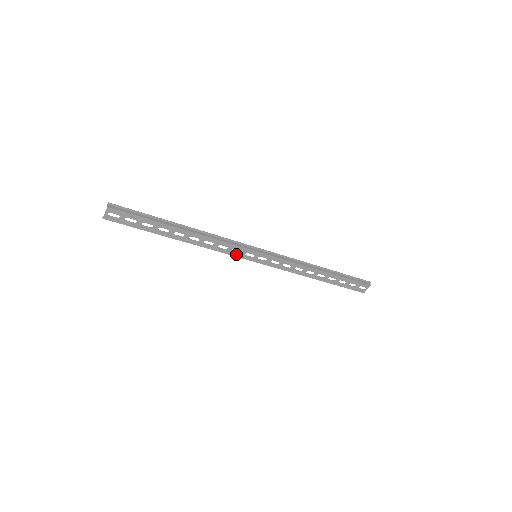
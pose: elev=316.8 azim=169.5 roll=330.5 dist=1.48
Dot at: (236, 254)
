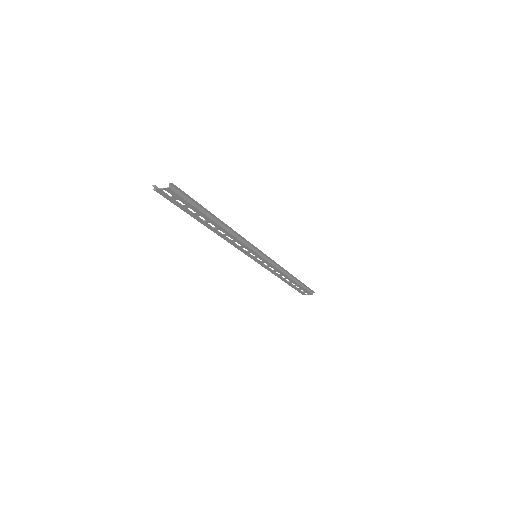
Dot at: (242, 250)
